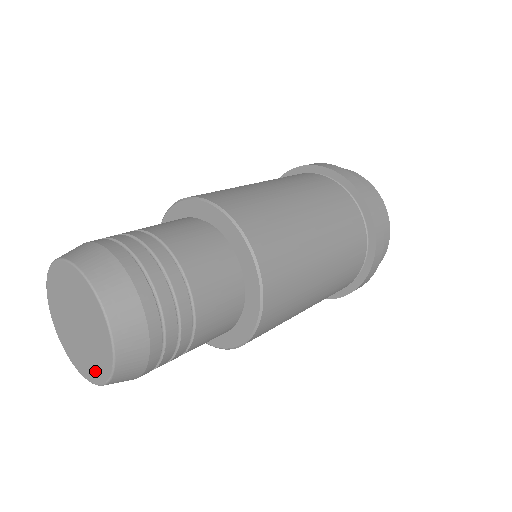
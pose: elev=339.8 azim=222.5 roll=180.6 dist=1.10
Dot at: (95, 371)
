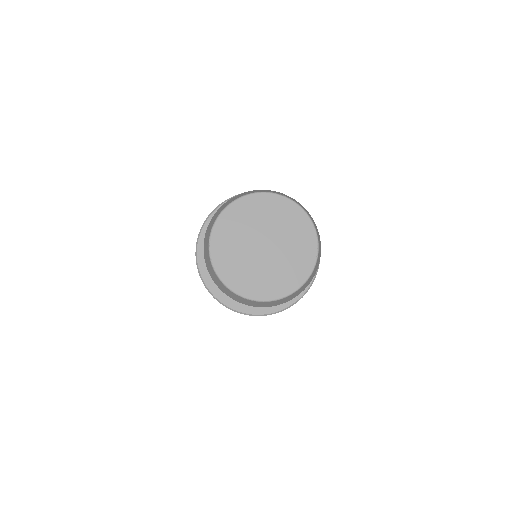
Dot at: (301, 265)
